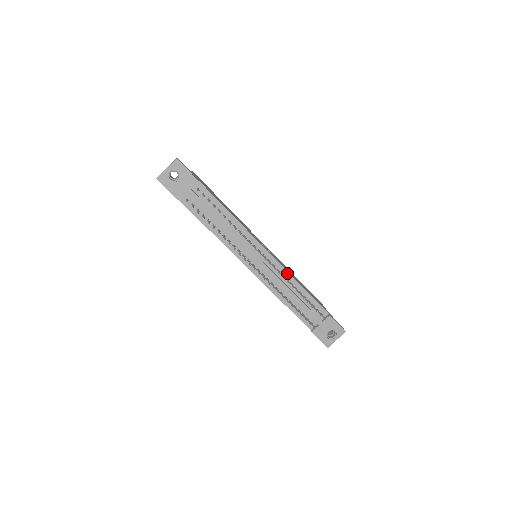
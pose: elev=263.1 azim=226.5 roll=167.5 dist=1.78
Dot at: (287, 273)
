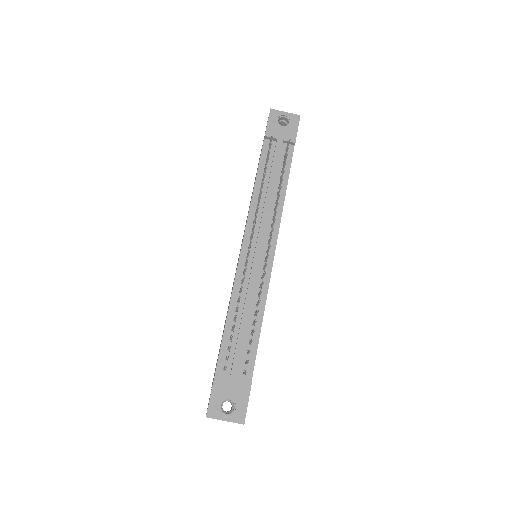
Dot at: (266, 291)
